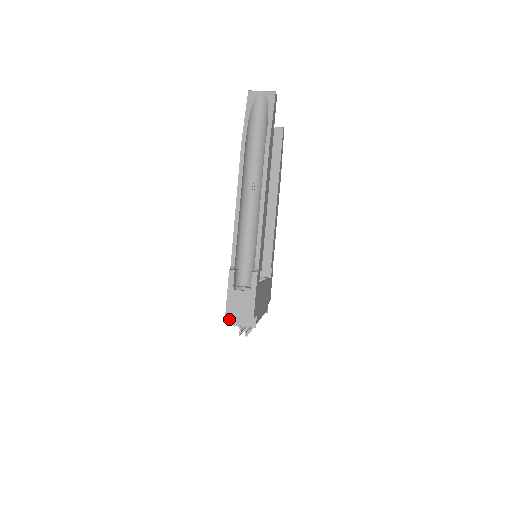
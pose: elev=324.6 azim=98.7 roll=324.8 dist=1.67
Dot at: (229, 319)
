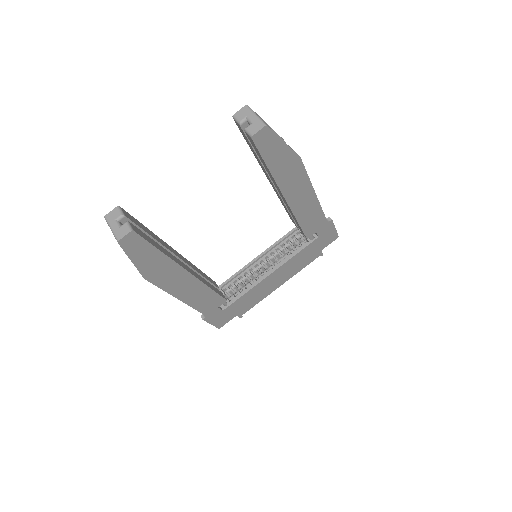
Dot at: occluded
